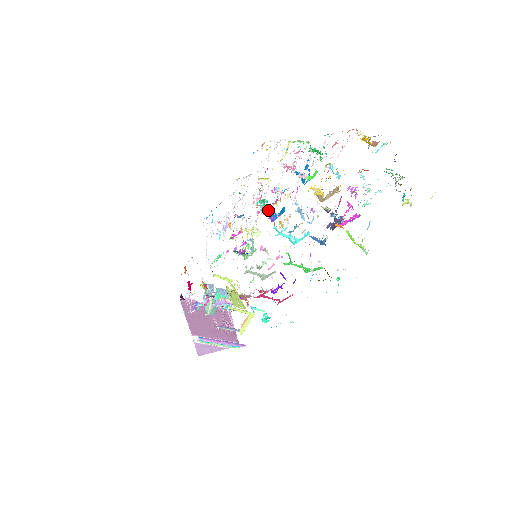
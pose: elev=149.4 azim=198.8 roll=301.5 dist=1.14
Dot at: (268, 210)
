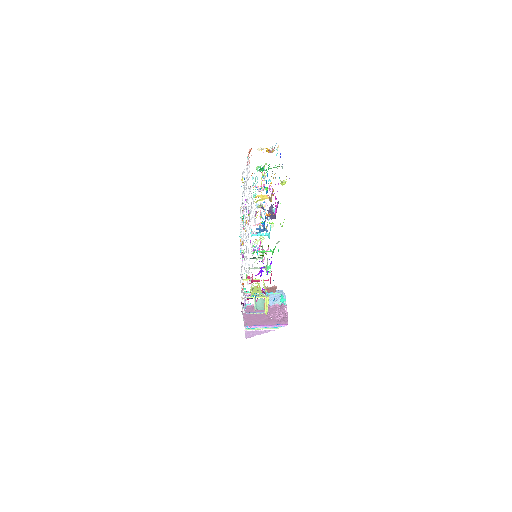
Dot at: occluded
